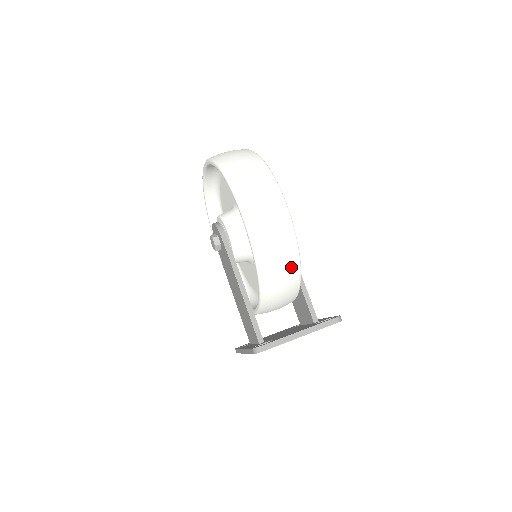
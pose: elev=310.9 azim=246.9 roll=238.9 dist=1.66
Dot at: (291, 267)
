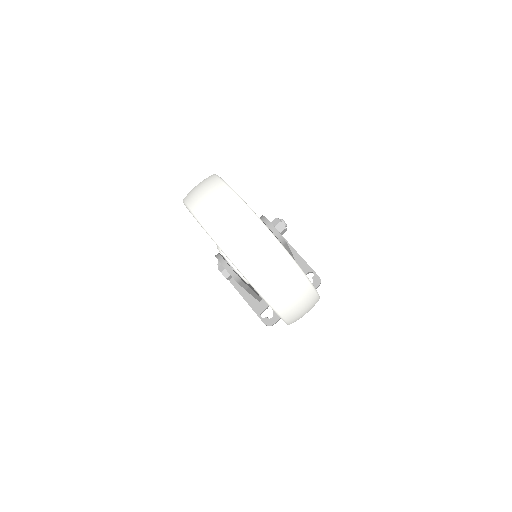
Dot at: occluded
